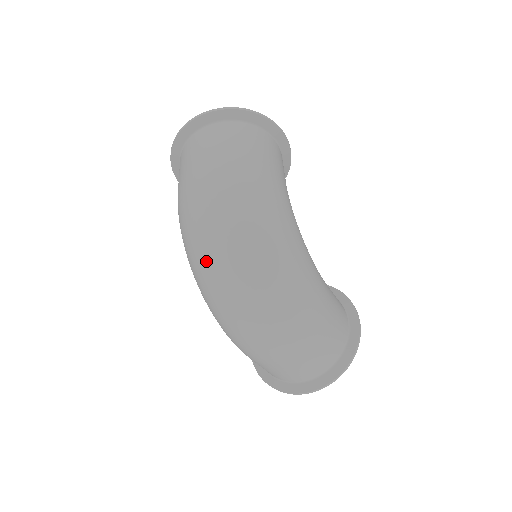
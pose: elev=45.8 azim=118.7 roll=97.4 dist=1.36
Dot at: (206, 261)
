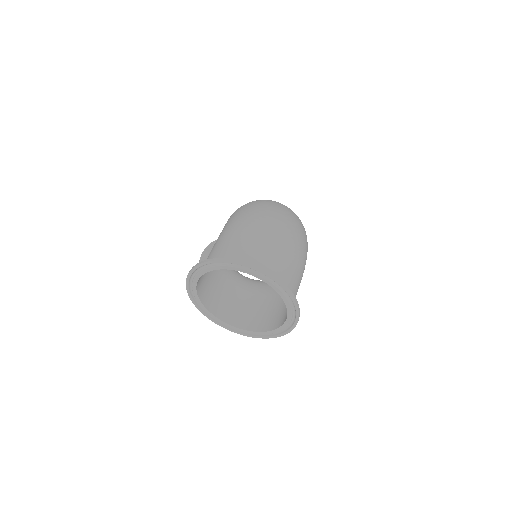
Dot at: occluded
